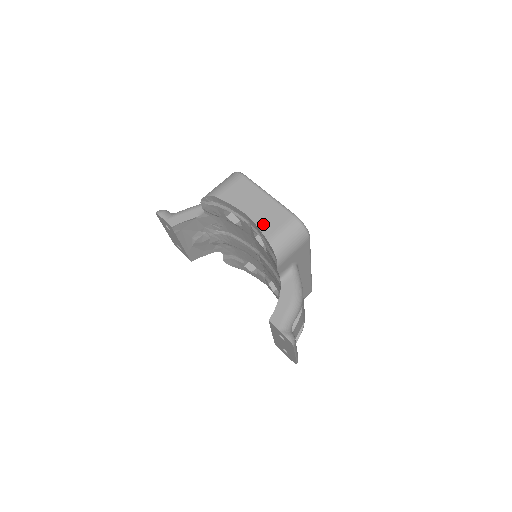
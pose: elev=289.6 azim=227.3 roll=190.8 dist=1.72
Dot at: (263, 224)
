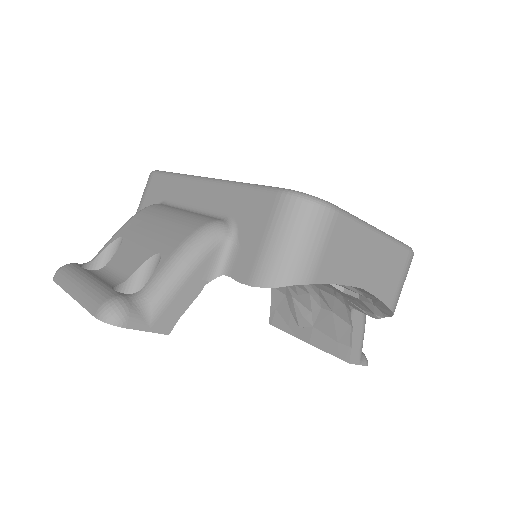
Dot at: (383, 290)
